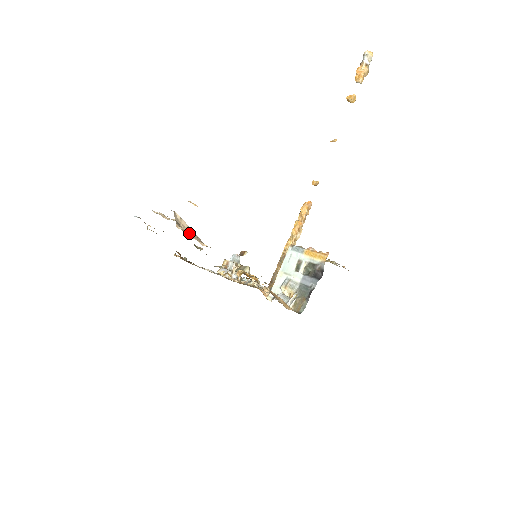
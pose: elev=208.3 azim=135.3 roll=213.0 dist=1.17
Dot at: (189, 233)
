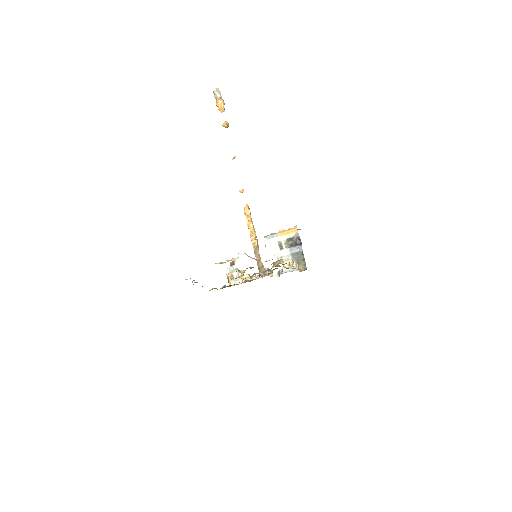
Dot at: occluded
